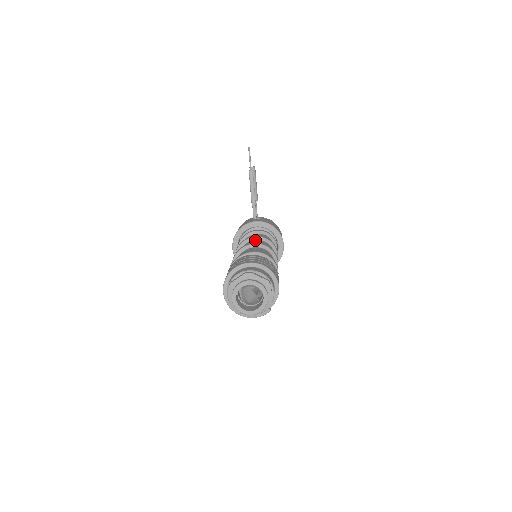
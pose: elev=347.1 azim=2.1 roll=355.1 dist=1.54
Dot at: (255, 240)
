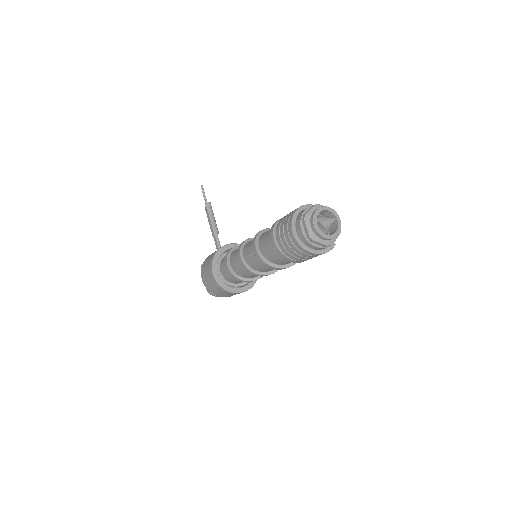
Dot at: occluded
